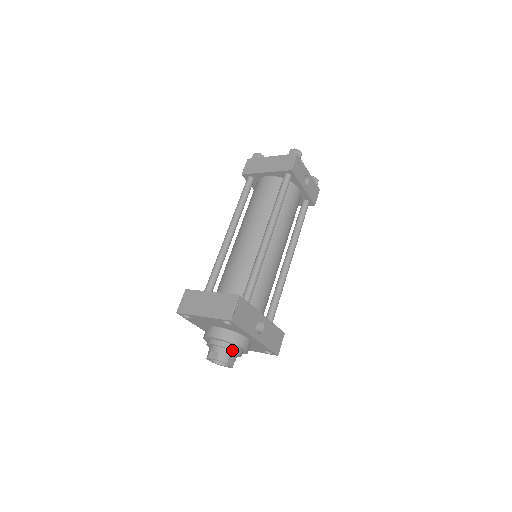
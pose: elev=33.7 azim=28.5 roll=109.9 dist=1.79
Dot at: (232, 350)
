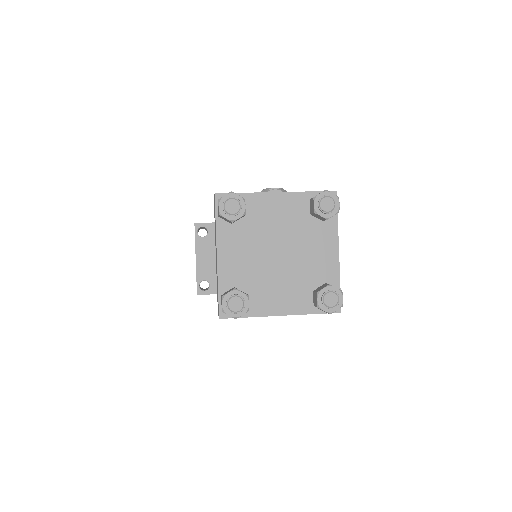
Dot at: occluded
